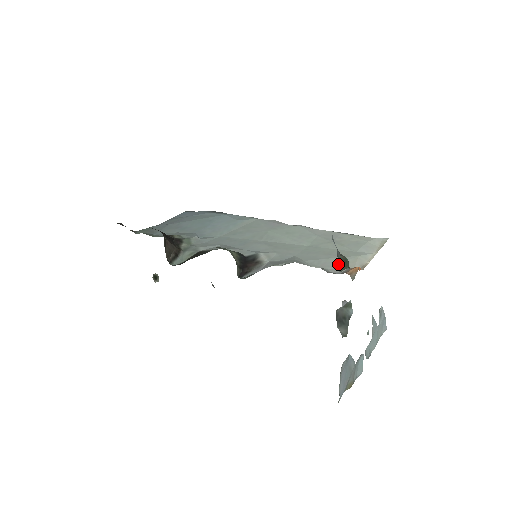
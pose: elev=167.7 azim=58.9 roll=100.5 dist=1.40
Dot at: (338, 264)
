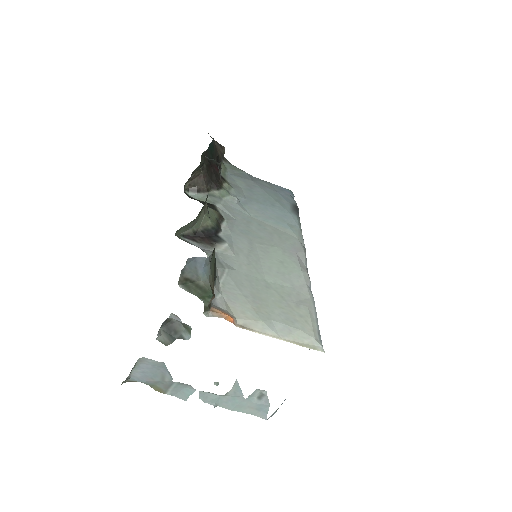
Dot at: (182, 279)
